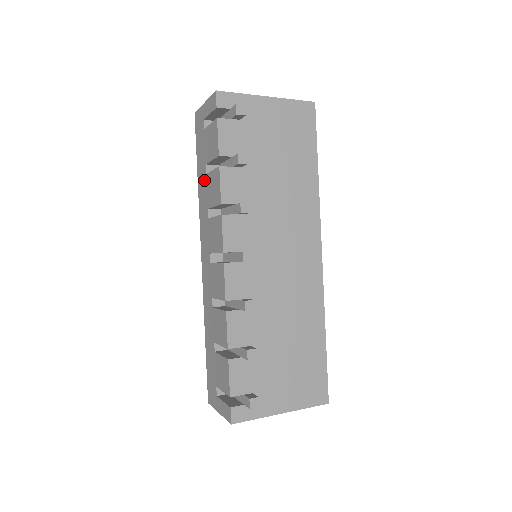
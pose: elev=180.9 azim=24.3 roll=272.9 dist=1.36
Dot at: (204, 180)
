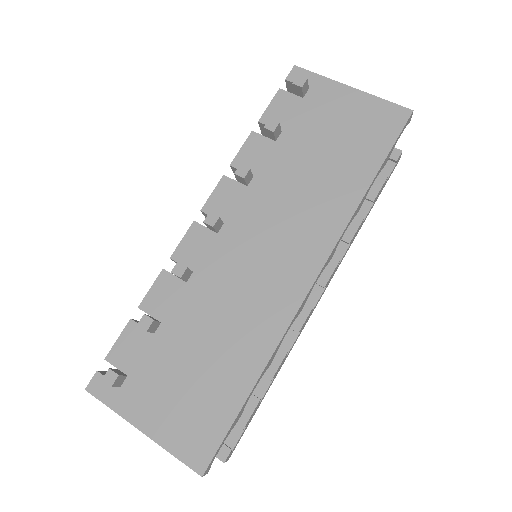
Dot at: occluded
